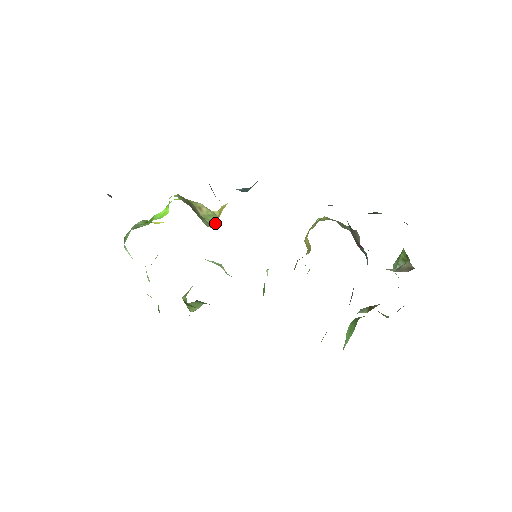
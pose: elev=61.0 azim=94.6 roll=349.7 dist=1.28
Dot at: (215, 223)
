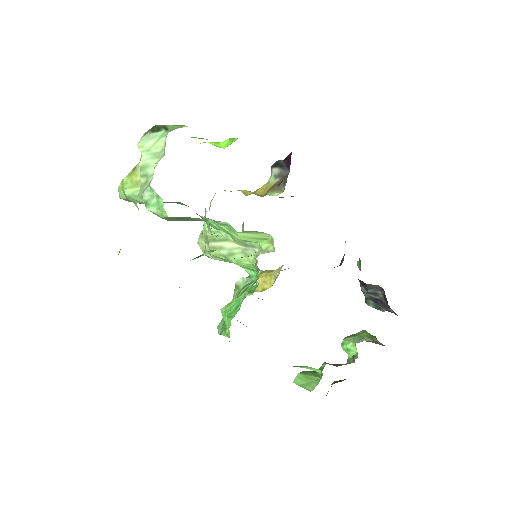
Dot at: (261, 196)
